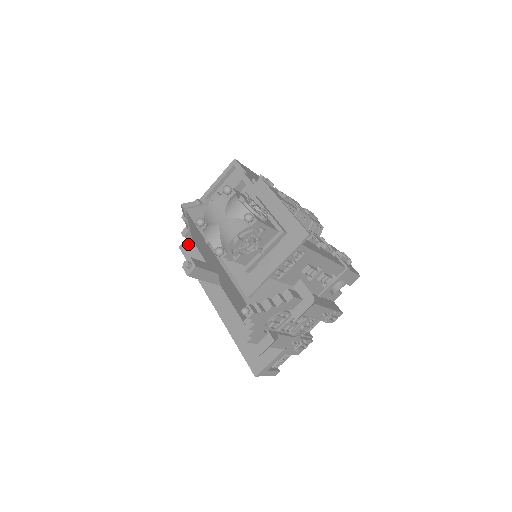
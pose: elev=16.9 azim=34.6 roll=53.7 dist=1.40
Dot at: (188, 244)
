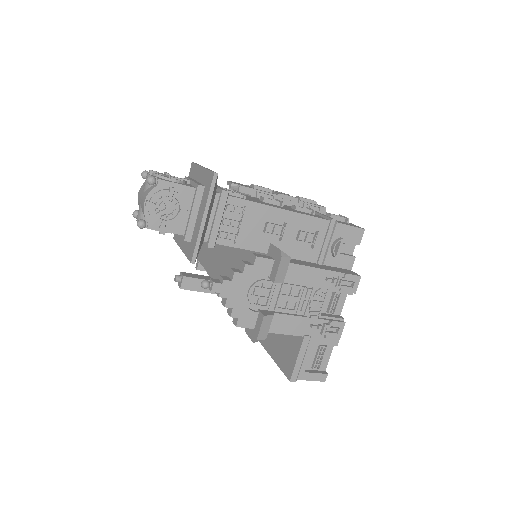
Dot at: occluded
